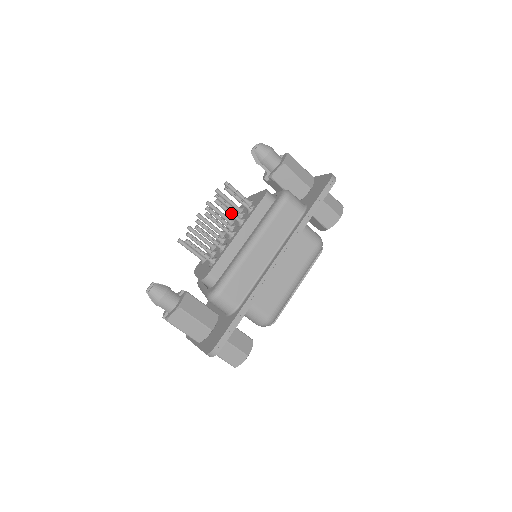
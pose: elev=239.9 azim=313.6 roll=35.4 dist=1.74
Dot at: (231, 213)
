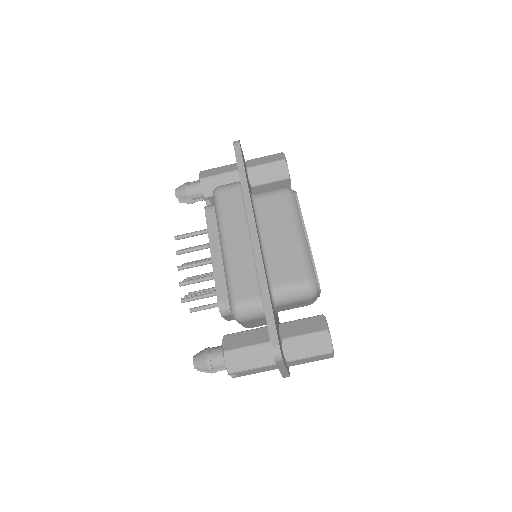
Dot at: (196, 248)
